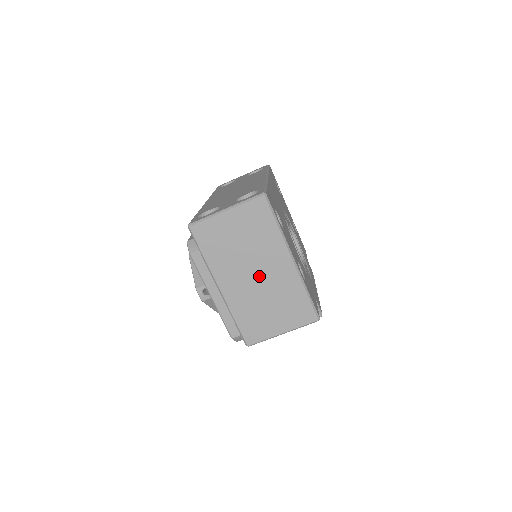
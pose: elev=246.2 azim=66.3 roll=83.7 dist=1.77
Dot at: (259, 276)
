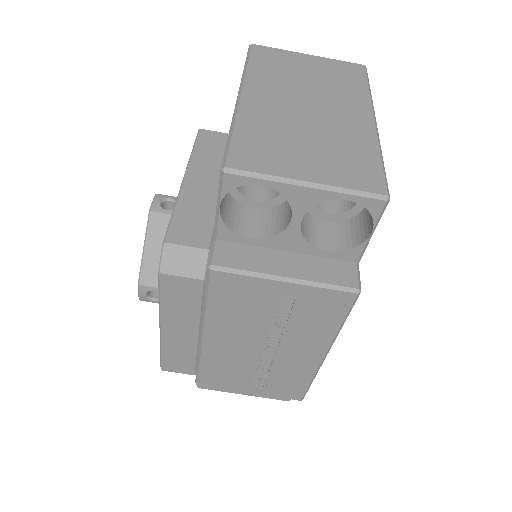
Dot at: (313, 110)
